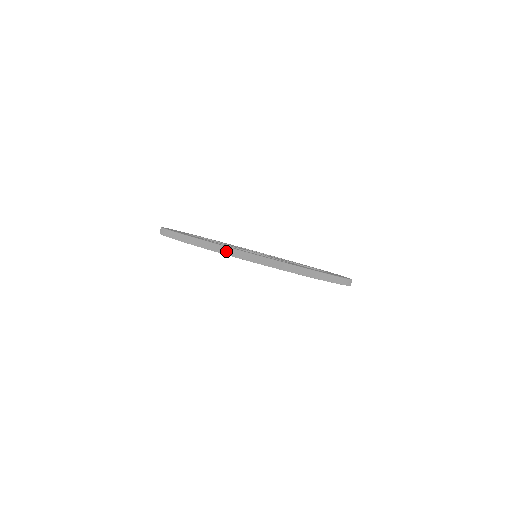
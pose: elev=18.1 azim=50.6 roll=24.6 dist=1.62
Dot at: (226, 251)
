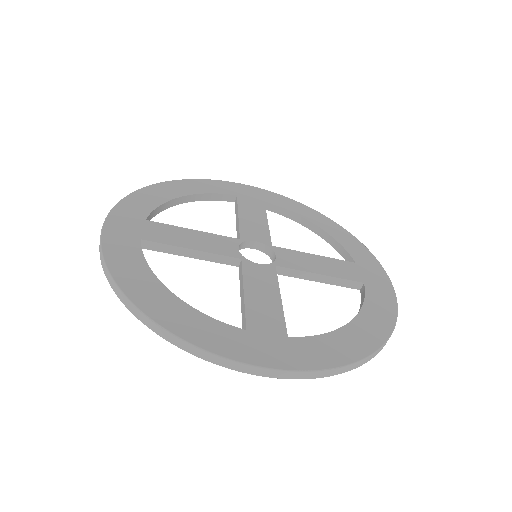
Dot at: (121, 297)
